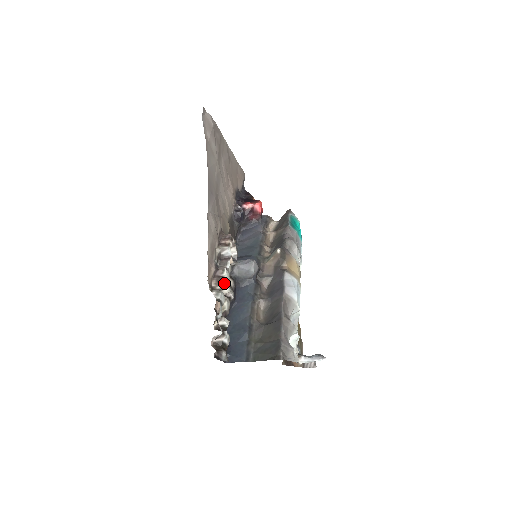
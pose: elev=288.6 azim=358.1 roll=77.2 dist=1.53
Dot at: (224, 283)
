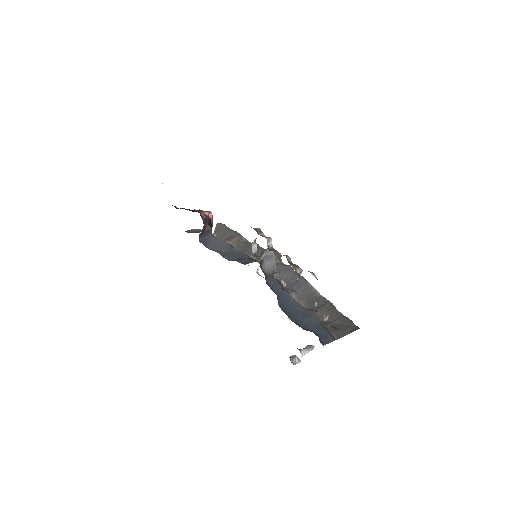
Dot at: occluded
